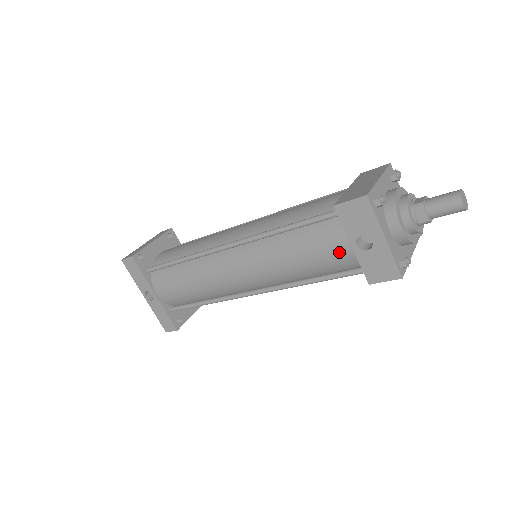
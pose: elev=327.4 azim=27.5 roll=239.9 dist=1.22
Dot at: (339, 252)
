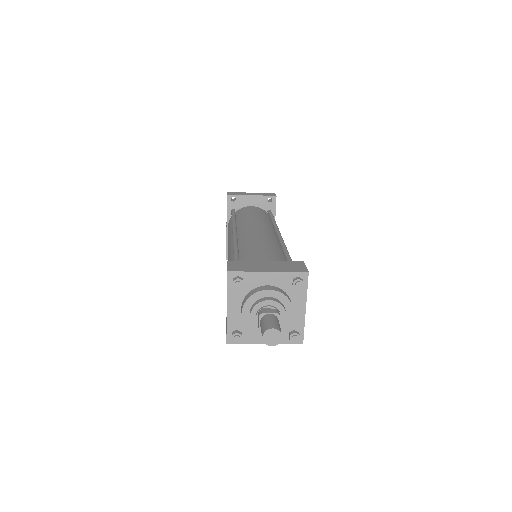
Dot at: occluded
